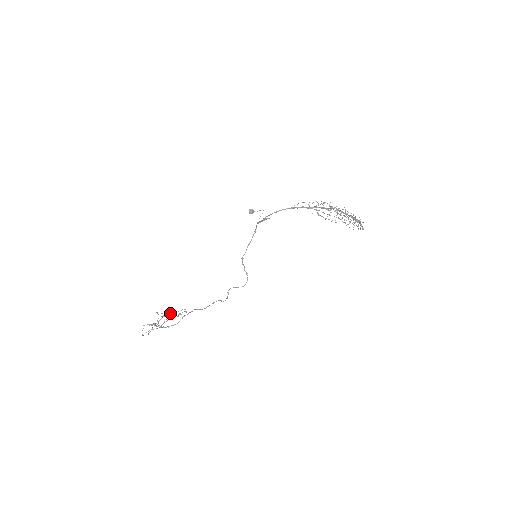
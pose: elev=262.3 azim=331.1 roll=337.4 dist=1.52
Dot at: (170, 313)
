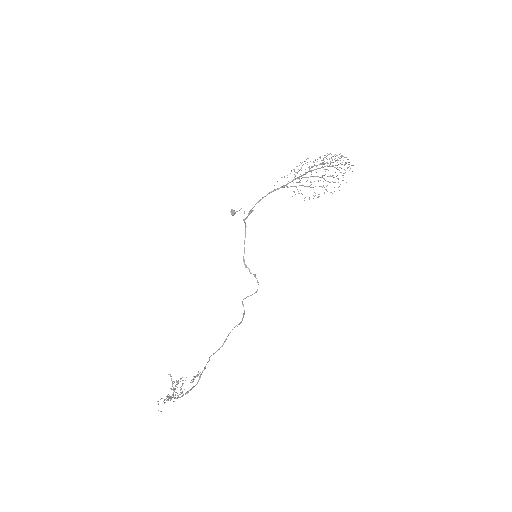
Dot at: (182, 383)
